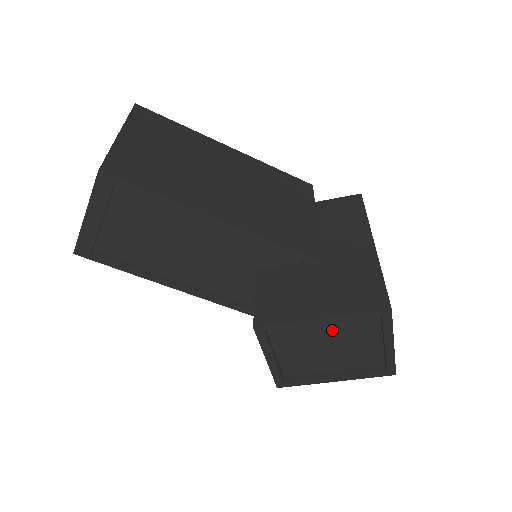
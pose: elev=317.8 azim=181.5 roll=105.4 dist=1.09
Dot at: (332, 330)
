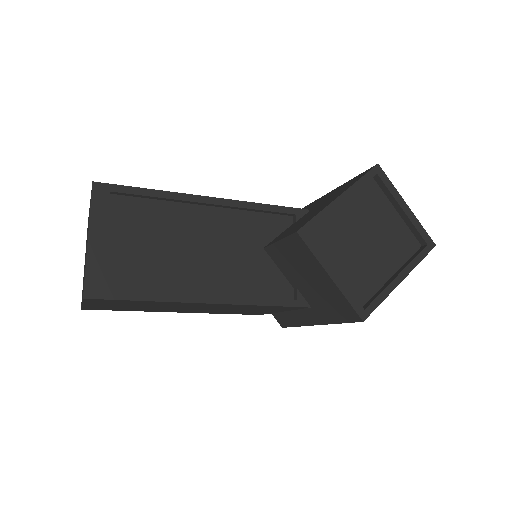
Dot at: (357, 218)
